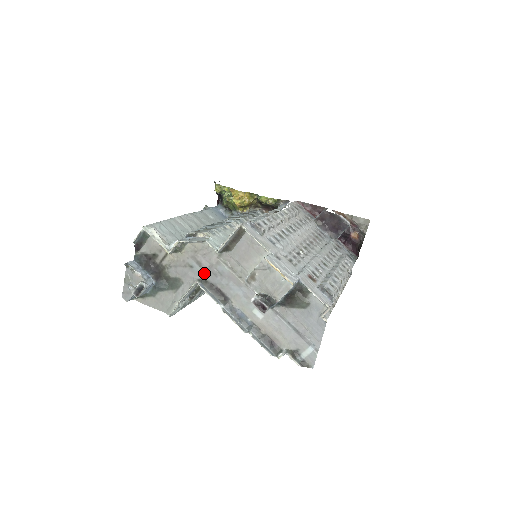
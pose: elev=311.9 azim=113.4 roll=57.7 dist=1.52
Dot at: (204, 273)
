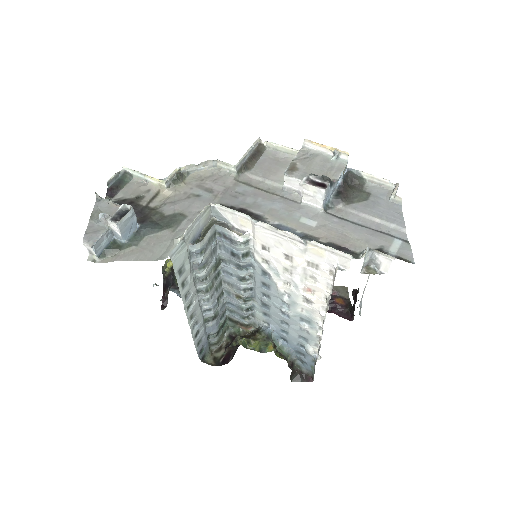
Dot at: (218, 198)
